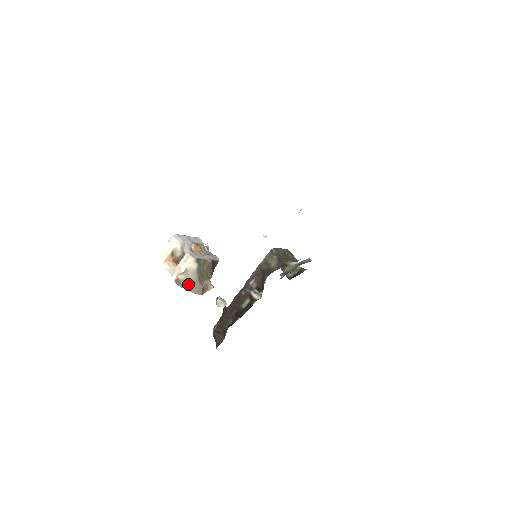
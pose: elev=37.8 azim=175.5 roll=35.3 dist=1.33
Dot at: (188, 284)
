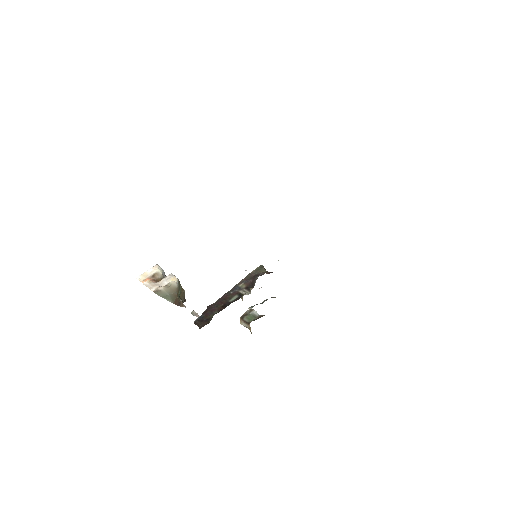
Dot at: (167, 295)
